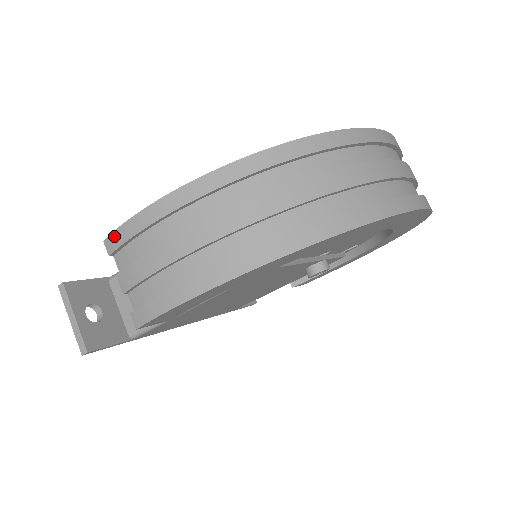
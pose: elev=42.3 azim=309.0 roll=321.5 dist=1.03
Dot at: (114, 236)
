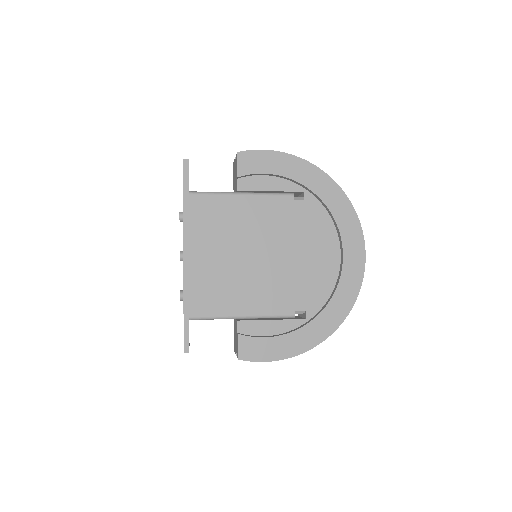
Dot at: occluded
